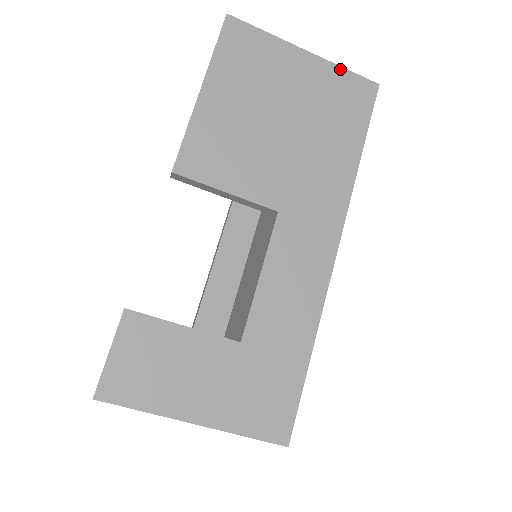
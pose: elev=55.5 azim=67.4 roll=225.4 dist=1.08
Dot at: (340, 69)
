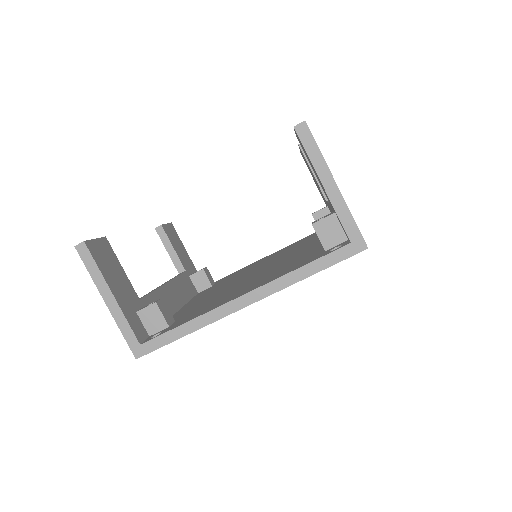
Dot at: occluded
